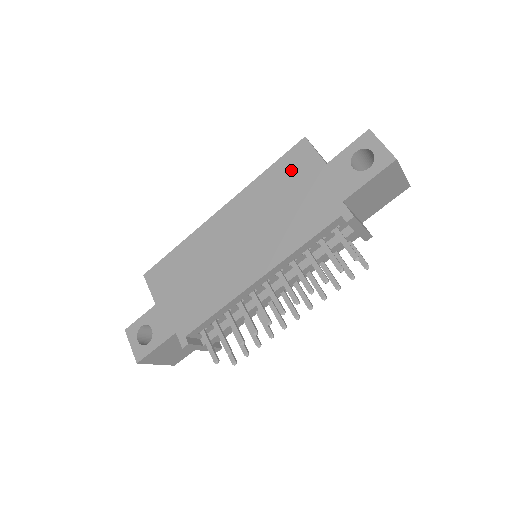
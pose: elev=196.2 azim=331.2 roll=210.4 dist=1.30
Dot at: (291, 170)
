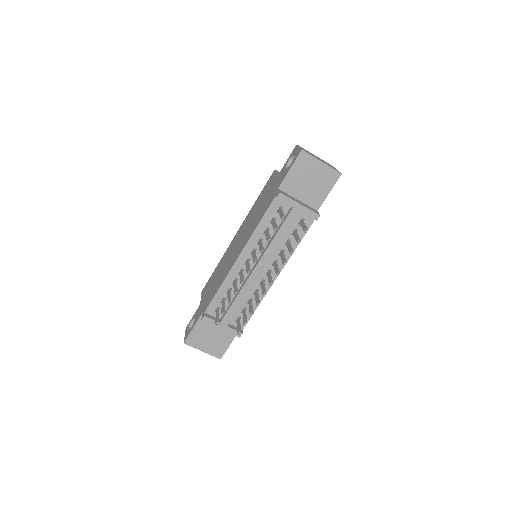
Dot at: (265, 190)
